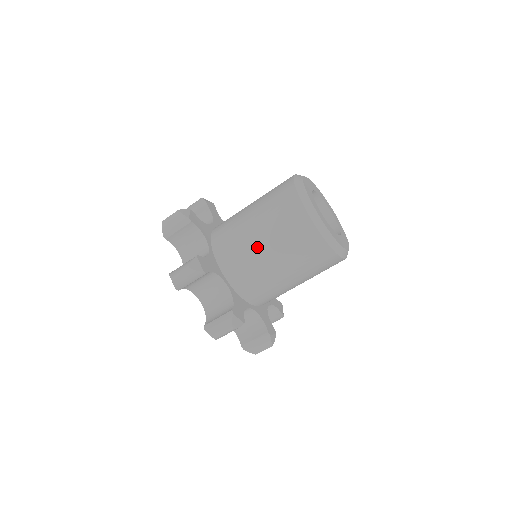
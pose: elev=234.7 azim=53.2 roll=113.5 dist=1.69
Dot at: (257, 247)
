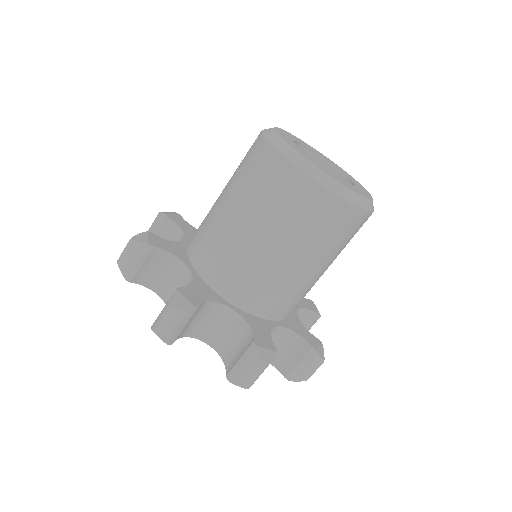
Dot at: (220, 210)
